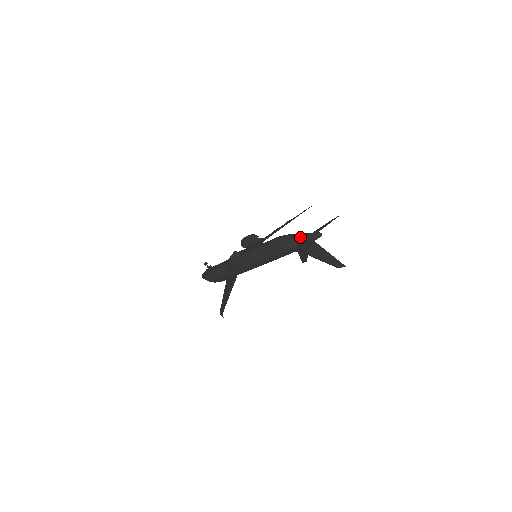
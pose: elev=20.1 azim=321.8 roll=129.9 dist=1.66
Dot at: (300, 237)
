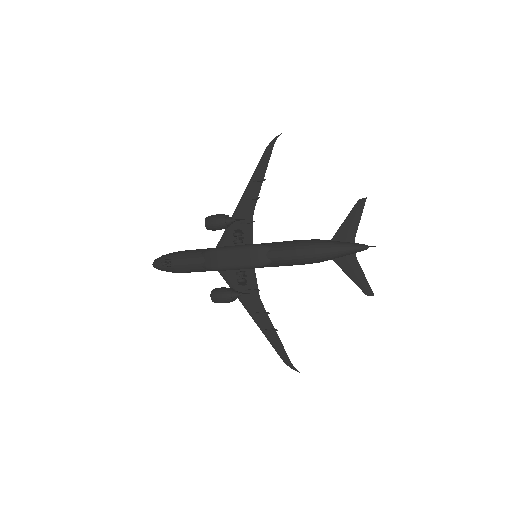
Dot at: (340, 254)
